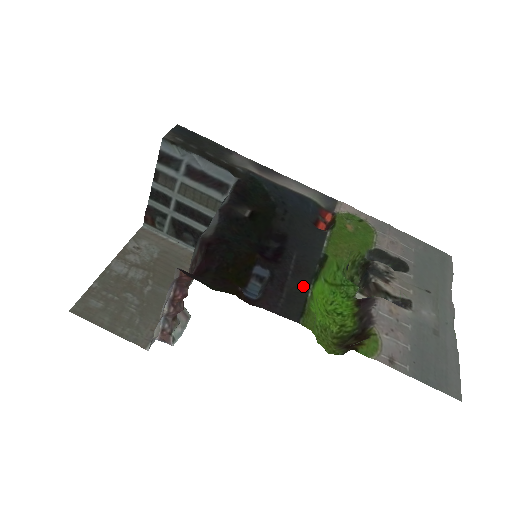
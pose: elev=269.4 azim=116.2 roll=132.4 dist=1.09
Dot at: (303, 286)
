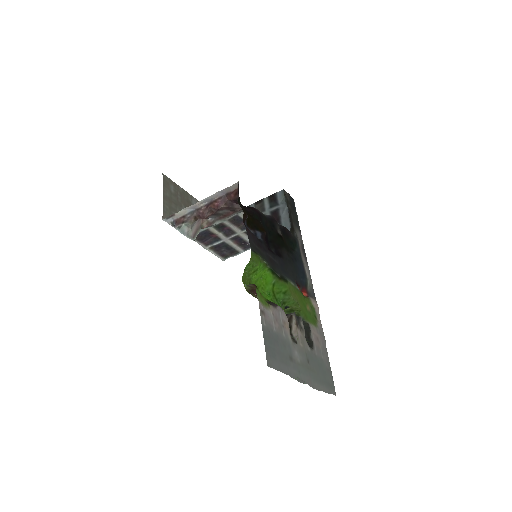
Dot at: (266, 260)
